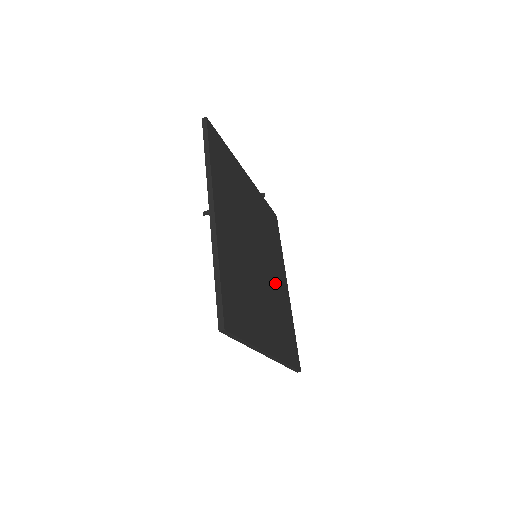
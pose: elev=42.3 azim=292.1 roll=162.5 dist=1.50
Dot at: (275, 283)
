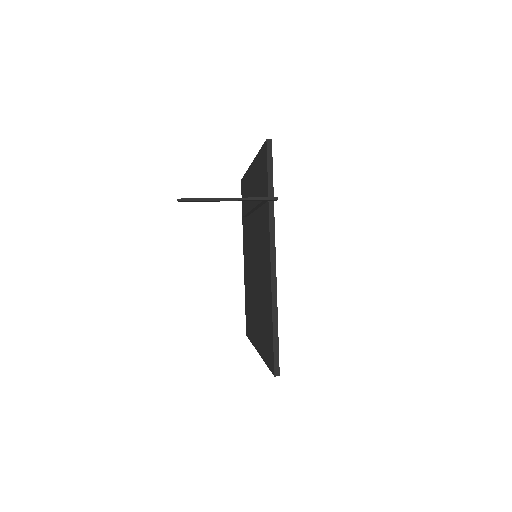
Dot at: occluded
